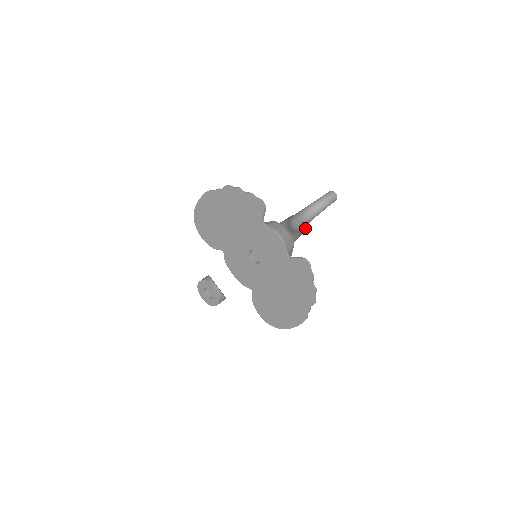
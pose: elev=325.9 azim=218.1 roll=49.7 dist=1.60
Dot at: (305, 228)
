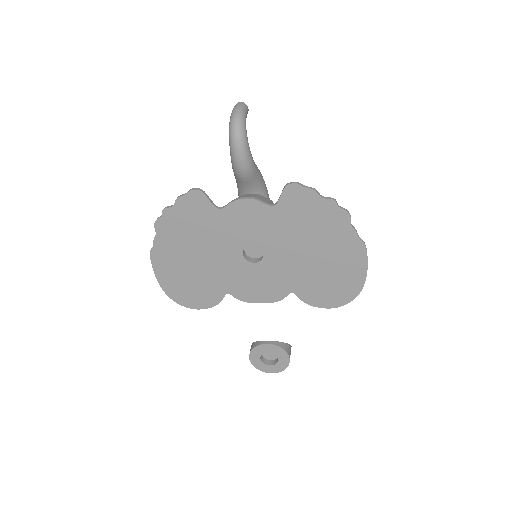
Dot at: (258, 169)
